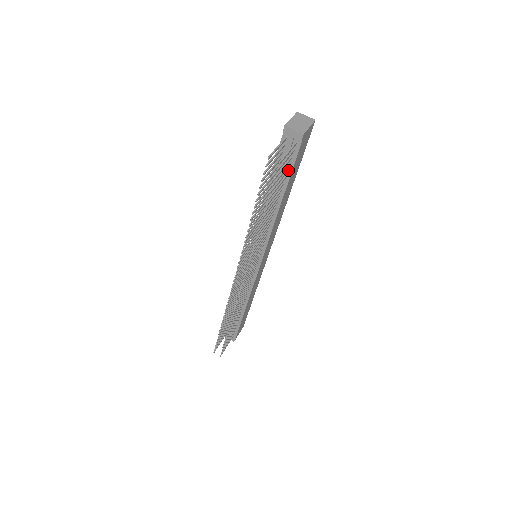
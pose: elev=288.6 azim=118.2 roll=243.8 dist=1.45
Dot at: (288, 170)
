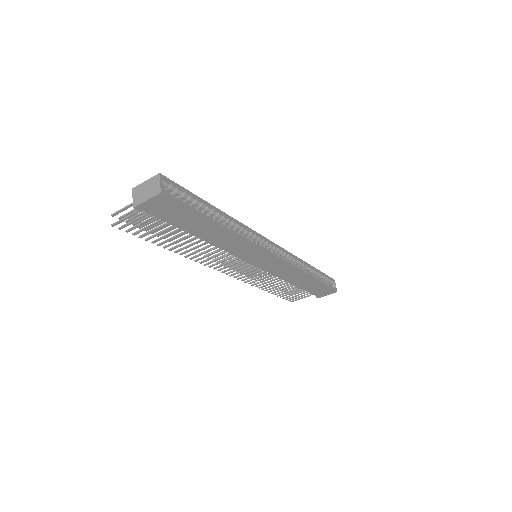
Dot at: (172, 221)
